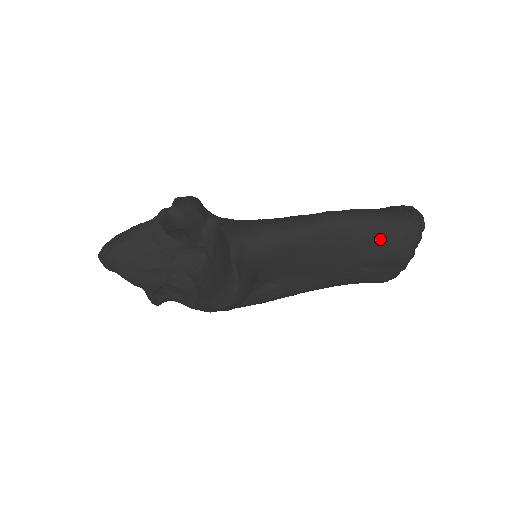
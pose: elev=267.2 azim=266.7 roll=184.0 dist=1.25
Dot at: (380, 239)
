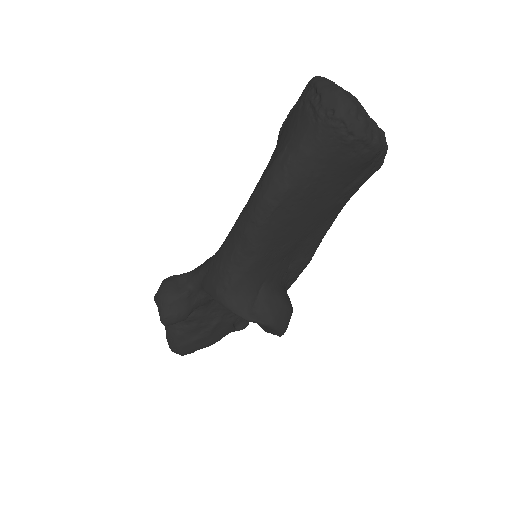
Dot at: (326, 170)
